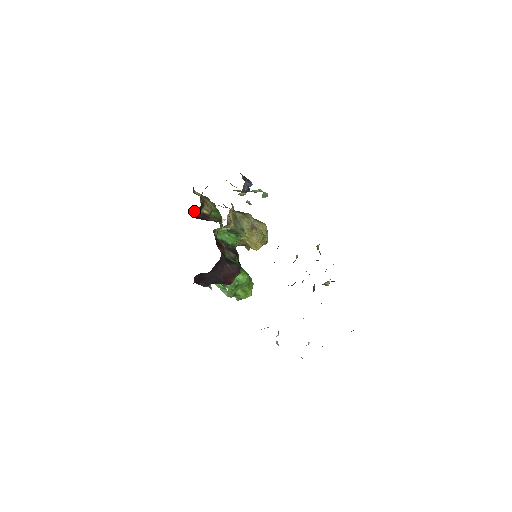
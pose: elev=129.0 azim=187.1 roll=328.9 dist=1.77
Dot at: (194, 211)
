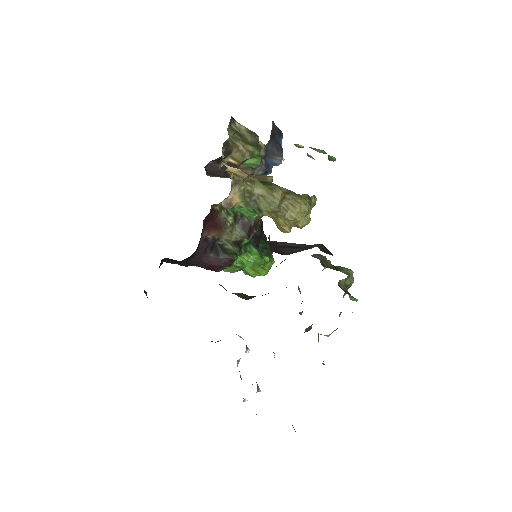
Dot at: (210, 161)
